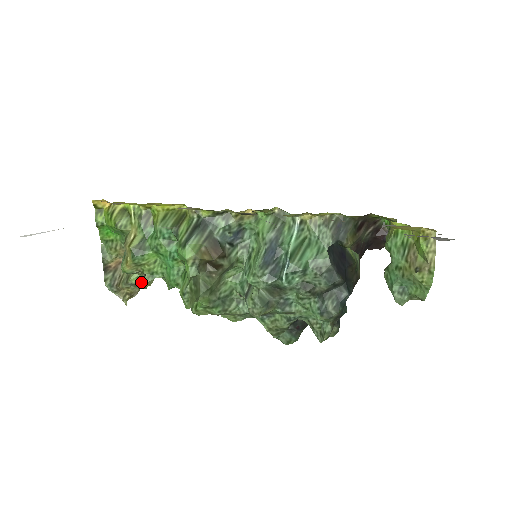
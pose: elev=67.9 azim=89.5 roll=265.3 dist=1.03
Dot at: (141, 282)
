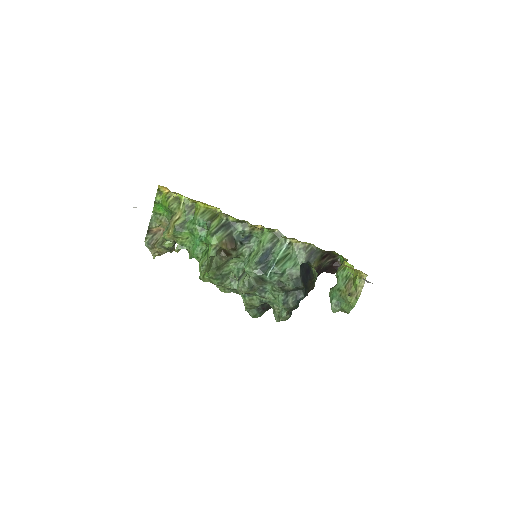
Dot at: (170, 247)
